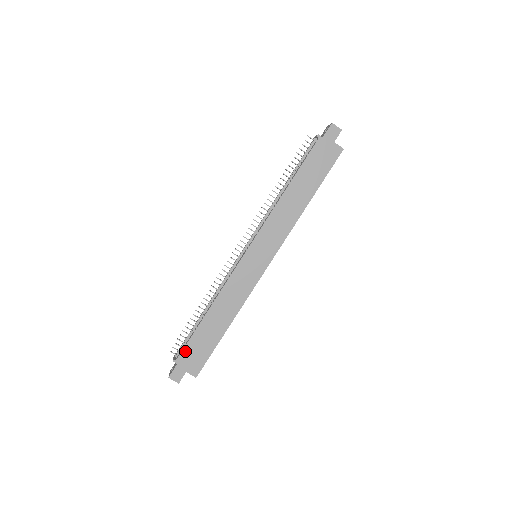
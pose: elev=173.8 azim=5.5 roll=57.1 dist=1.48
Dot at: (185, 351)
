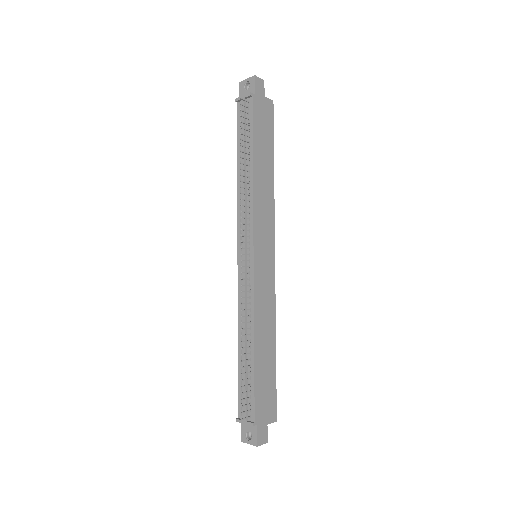
Dot at: (257, 405)
